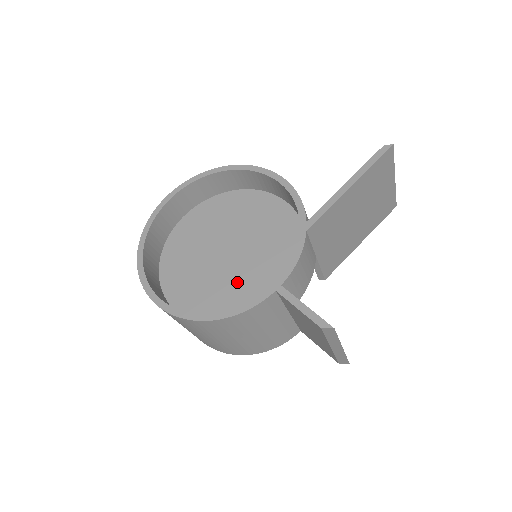
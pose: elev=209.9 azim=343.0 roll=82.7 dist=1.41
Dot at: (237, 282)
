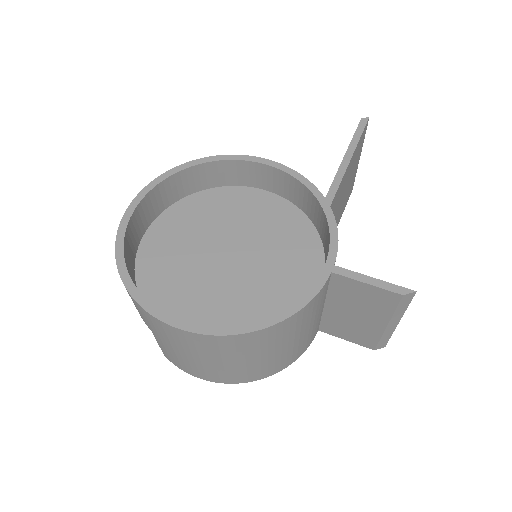
Dot at: (256, 285)
